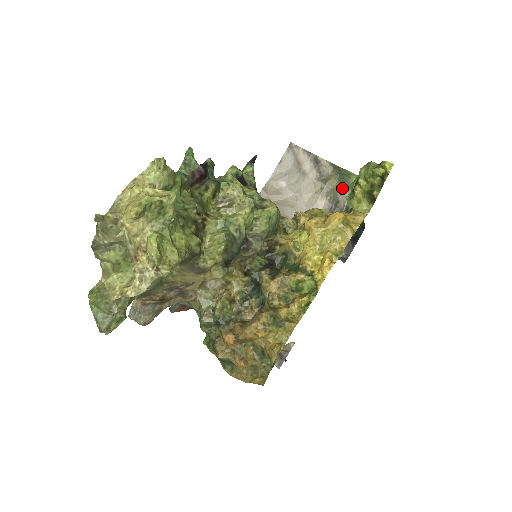
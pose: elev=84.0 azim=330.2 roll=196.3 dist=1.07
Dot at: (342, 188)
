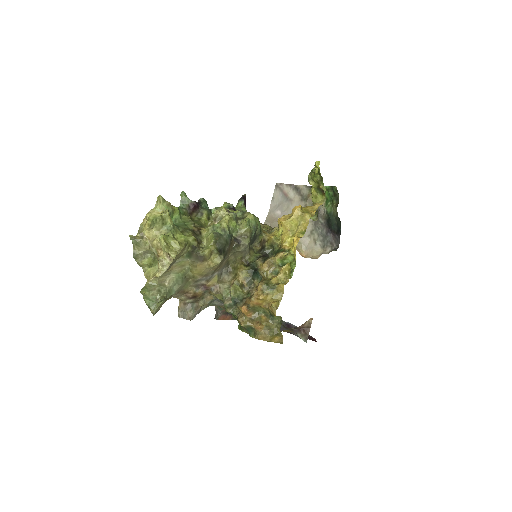
Dot at: occluded
